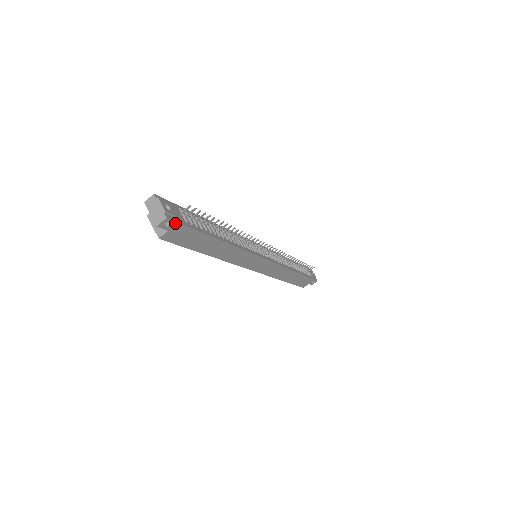
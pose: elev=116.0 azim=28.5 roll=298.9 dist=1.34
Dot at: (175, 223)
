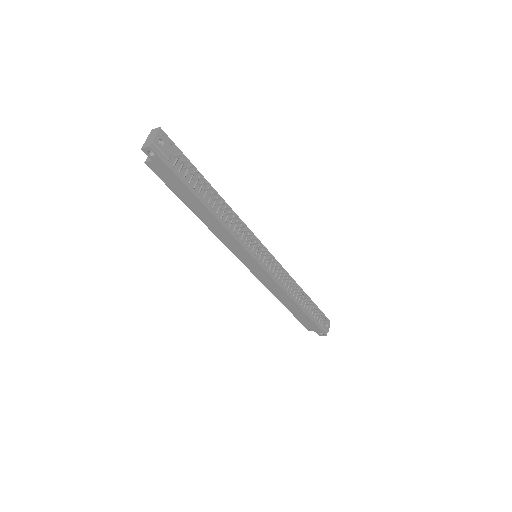
Dot at: (158, 157)
